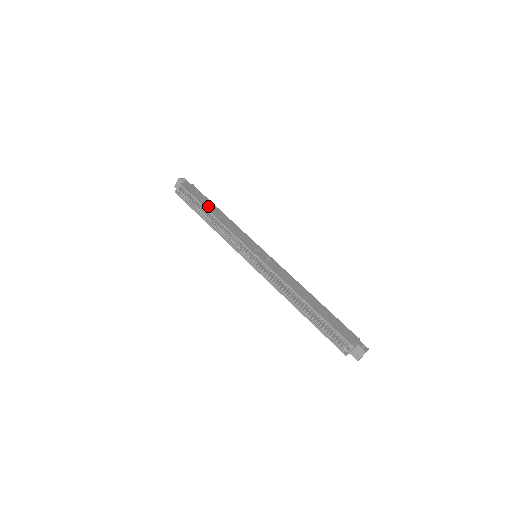
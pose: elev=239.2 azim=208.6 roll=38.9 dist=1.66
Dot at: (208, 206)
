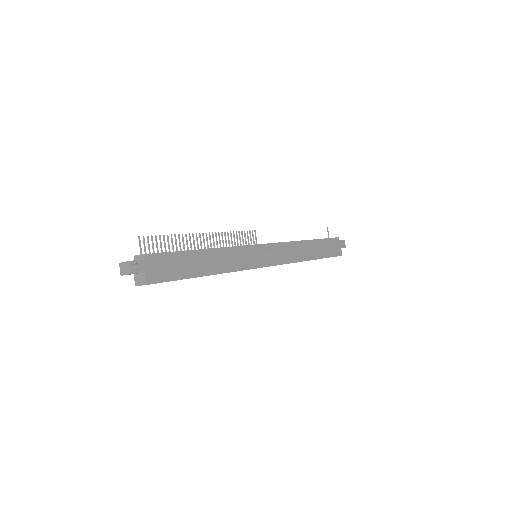
Dot at: (195, 269)
